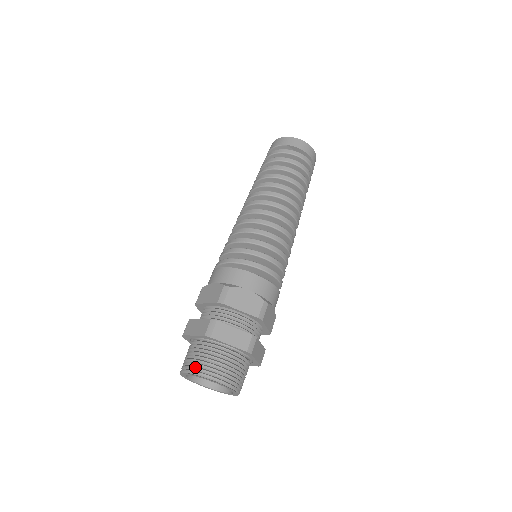
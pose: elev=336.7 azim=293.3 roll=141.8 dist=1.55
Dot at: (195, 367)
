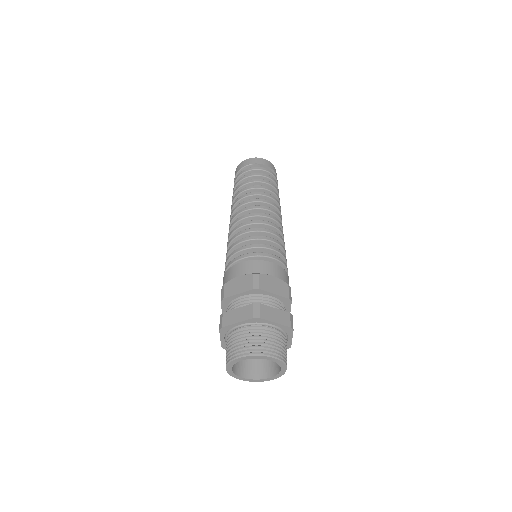
Dot at: (250, 349)
